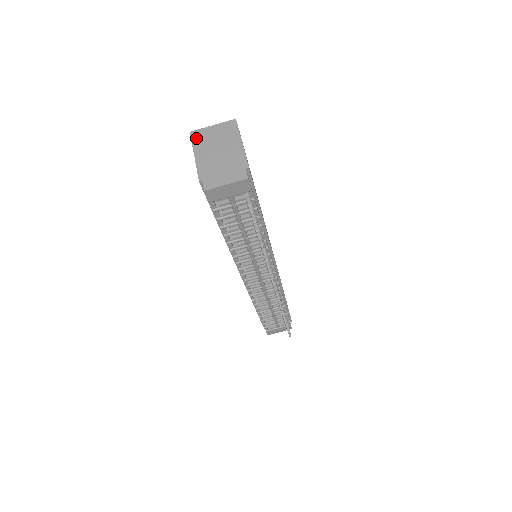
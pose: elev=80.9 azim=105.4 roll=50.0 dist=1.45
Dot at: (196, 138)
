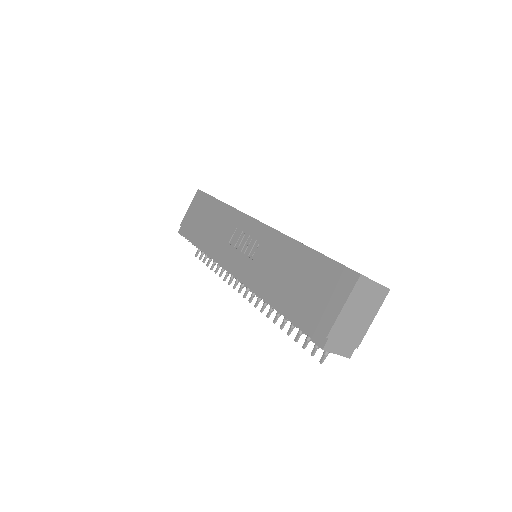
Dot at: (359, 287)
